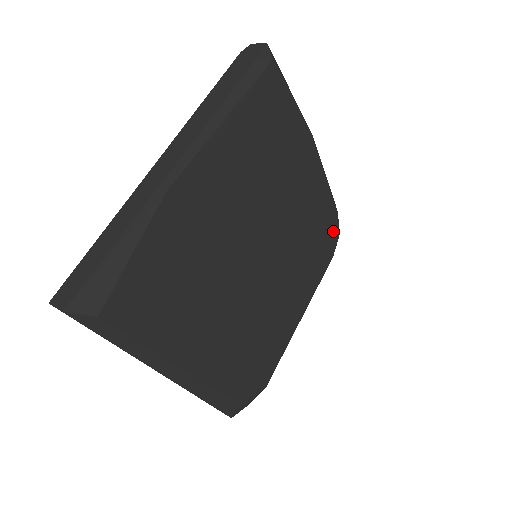
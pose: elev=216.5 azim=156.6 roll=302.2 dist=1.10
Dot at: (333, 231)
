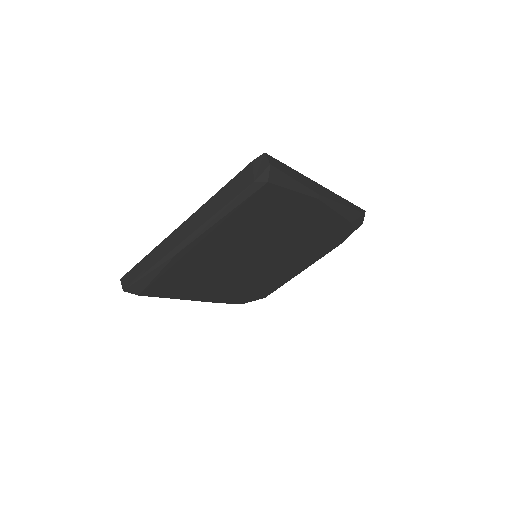
Dot at: (344, 232)
